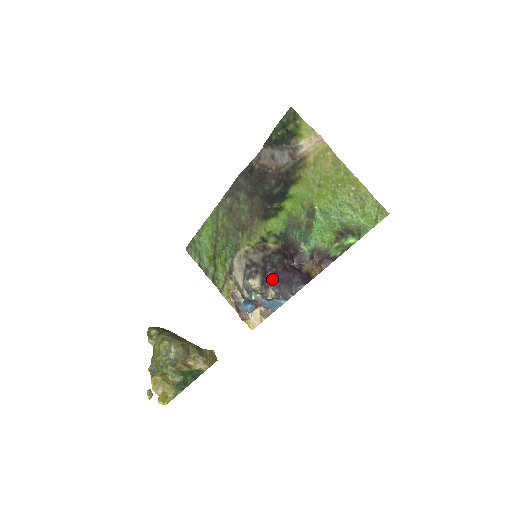
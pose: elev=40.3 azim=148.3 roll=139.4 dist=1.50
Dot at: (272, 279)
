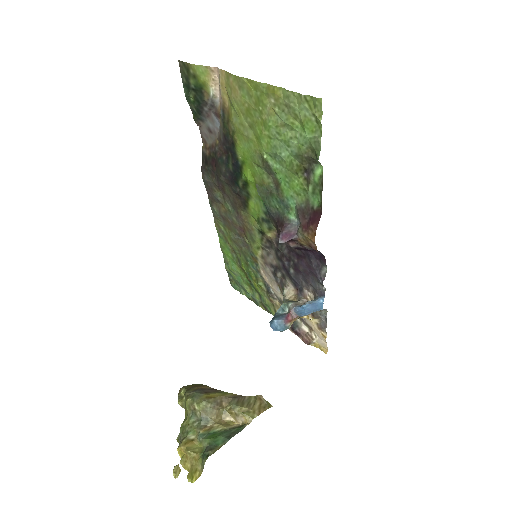
Dot at: (299, 277)
